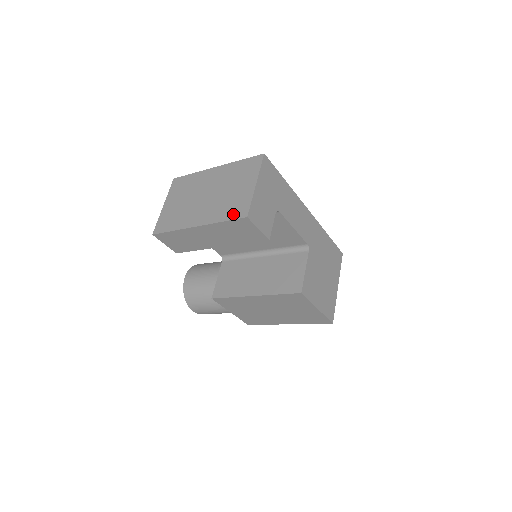
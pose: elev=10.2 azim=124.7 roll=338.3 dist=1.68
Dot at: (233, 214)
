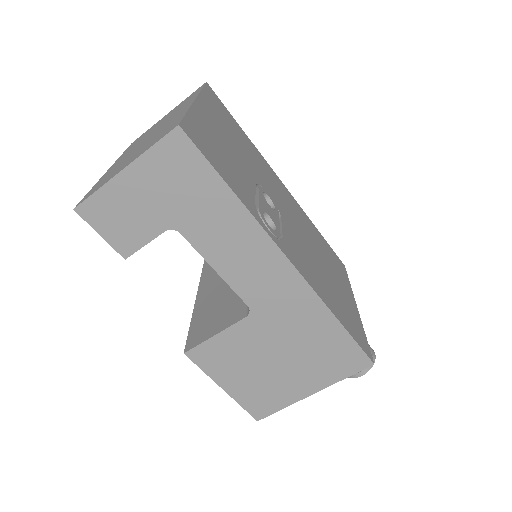
Dot at: (92, 190)
